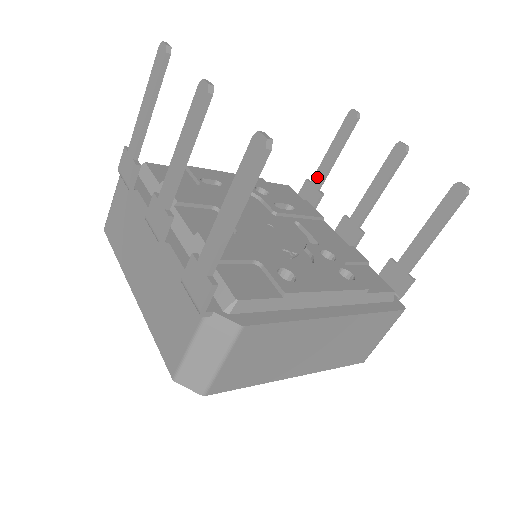
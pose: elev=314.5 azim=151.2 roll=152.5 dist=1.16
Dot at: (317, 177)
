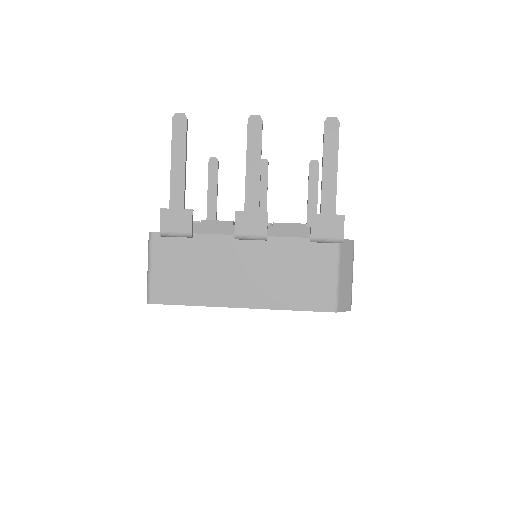
Dot at: (210, 213)
